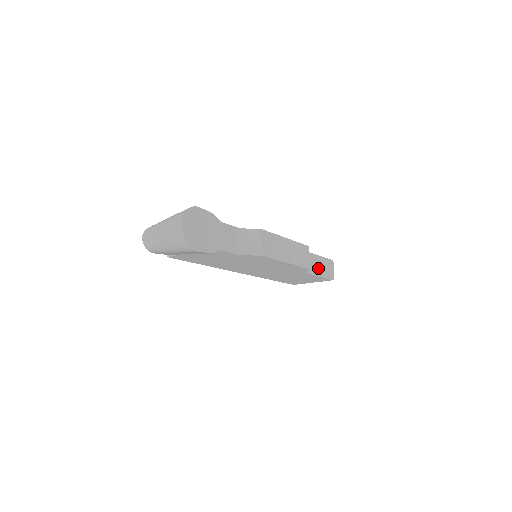
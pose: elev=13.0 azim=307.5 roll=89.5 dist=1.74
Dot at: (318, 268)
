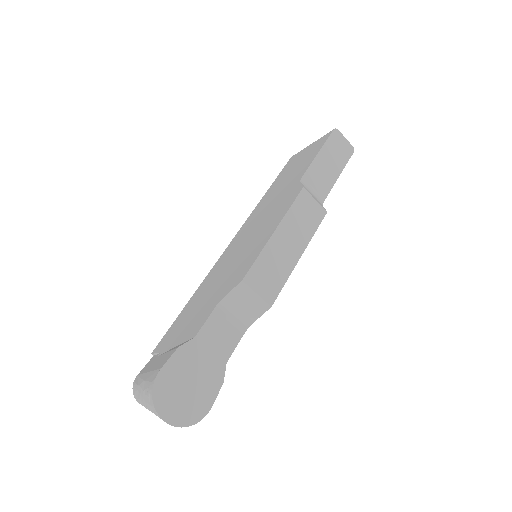
Dot at: (329, 171)
